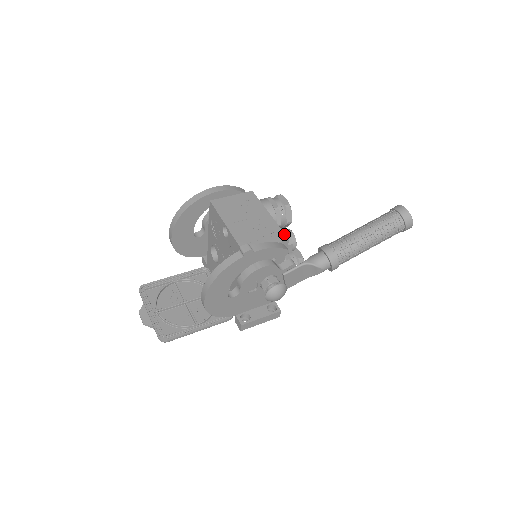
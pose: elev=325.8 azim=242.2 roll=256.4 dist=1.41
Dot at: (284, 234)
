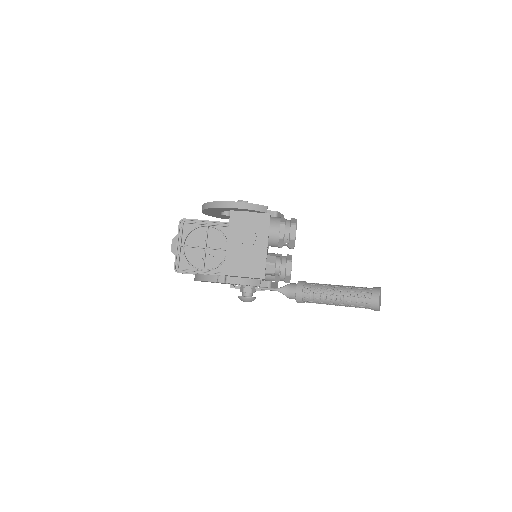
Dot at: (264, 272)
